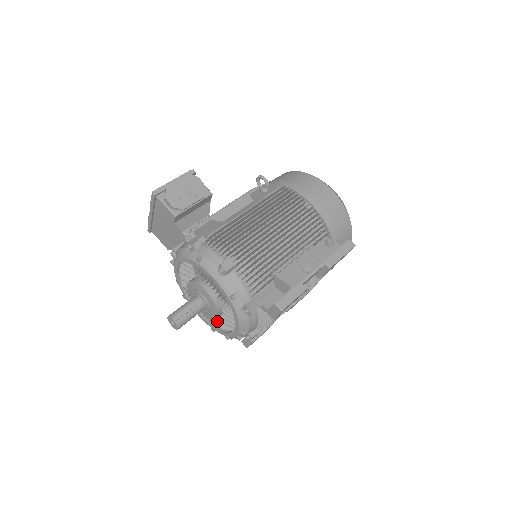
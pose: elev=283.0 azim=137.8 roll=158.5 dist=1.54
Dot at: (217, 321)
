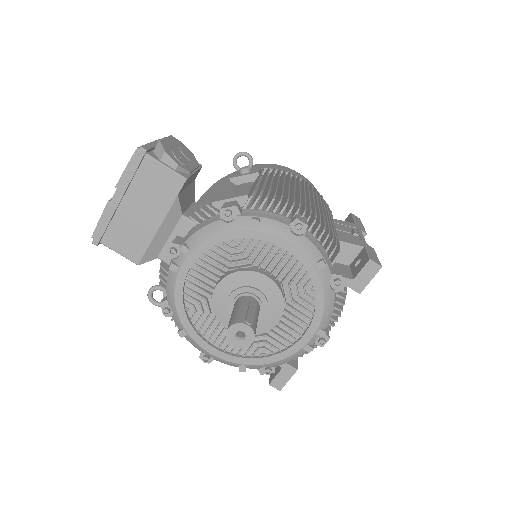
Dot at: (261, 341)
